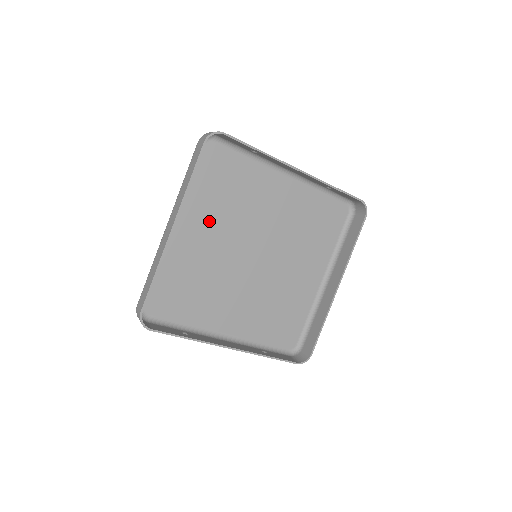
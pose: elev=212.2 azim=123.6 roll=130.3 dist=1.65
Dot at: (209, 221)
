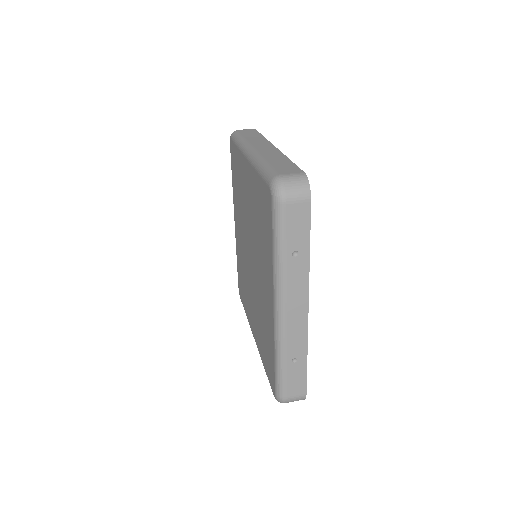
Dot at: occluded
